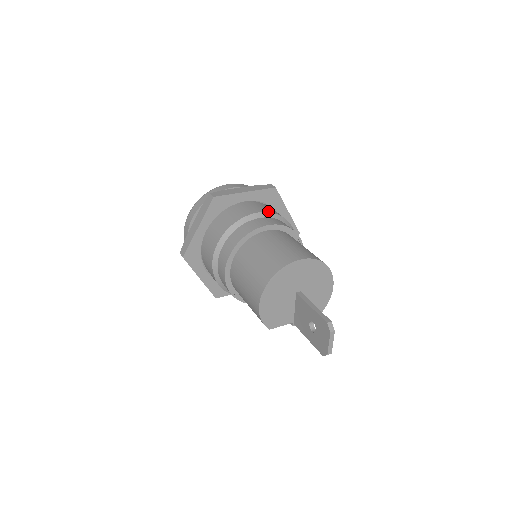
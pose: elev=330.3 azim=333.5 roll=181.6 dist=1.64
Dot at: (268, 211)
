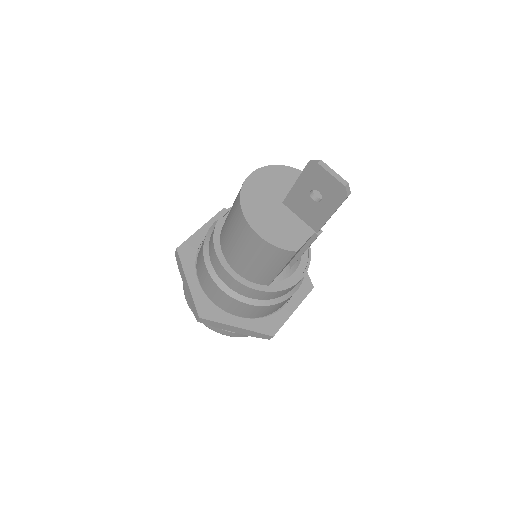
Dot at: occluded
